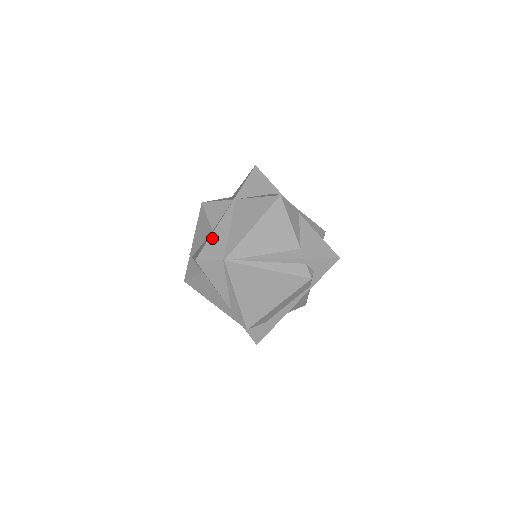
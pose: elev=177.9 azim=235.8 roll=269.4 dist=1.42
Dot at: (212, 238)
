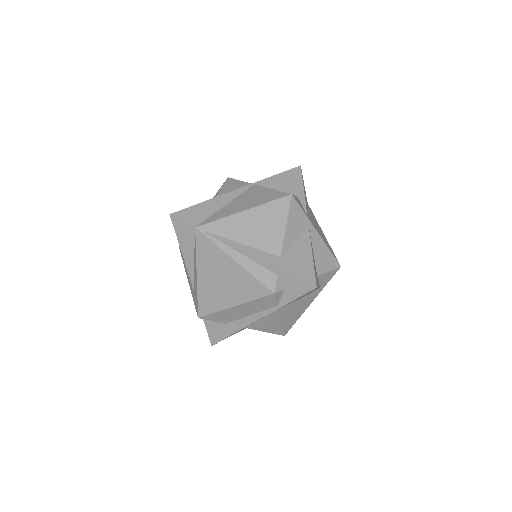
Dot at: (202, 204)
